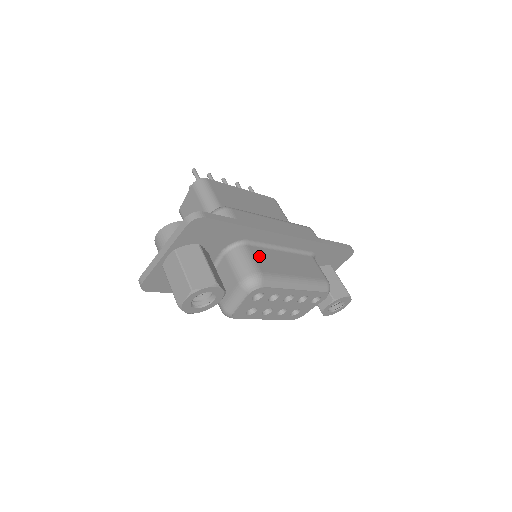
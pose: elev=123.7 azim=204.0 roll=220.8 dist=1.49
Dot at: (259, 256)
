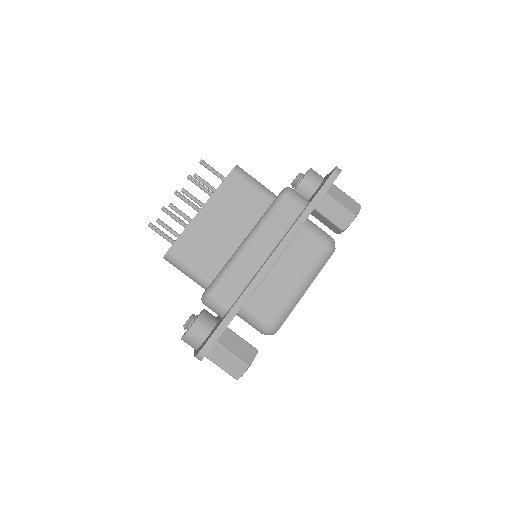
Dot at: (261, 303)
